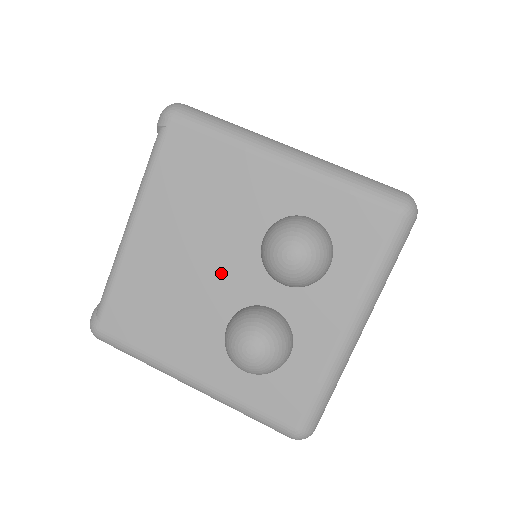
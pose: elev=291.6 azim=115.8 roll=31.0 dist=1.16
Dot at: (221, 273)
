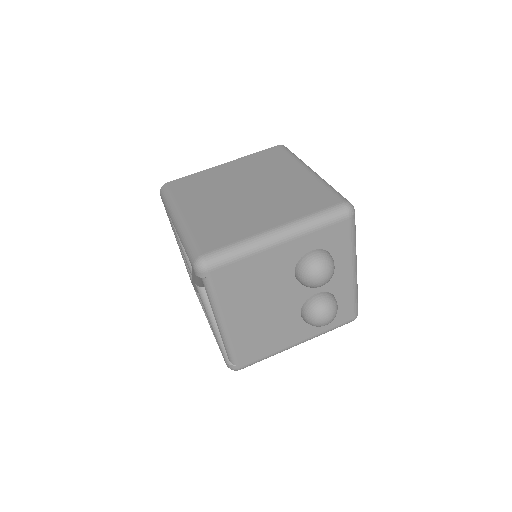
Dot at: (284, 302)
